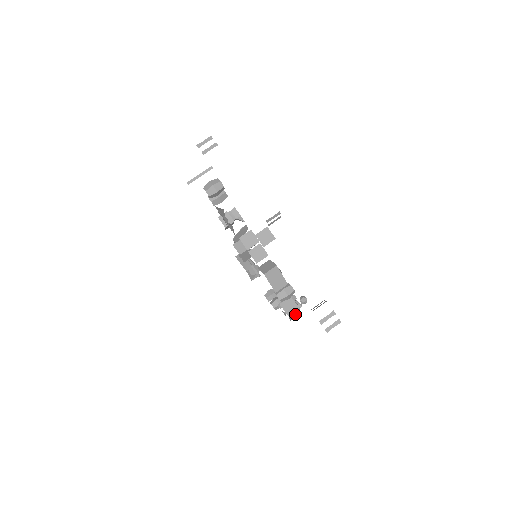
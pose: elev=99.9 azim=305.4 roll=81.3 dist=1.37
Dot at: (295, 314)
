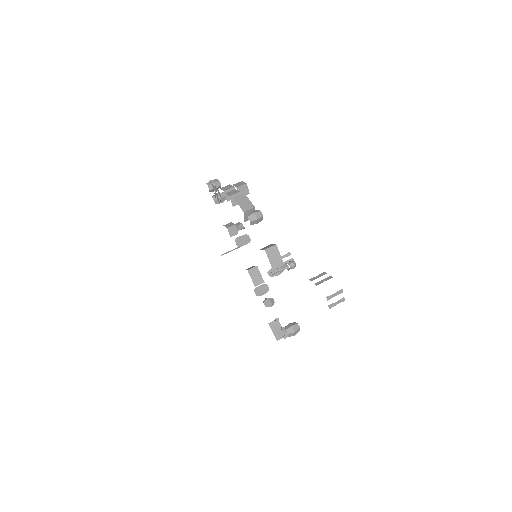
Dot at: (274, 255)
